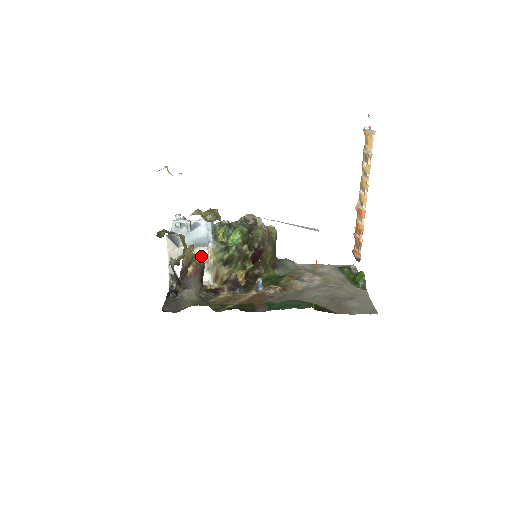
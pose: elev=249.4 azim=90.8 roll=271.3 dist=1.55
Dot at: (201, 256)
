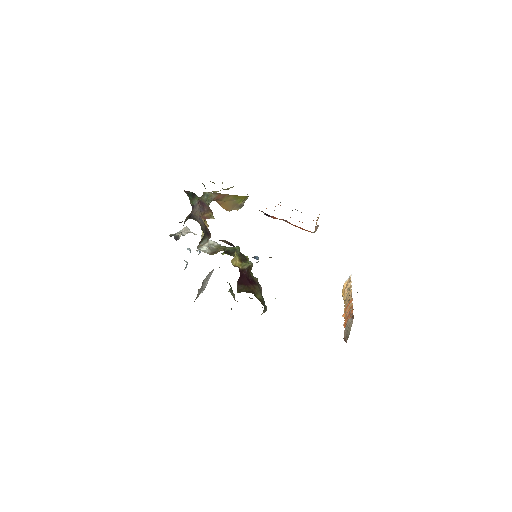
Dot at: occluded
